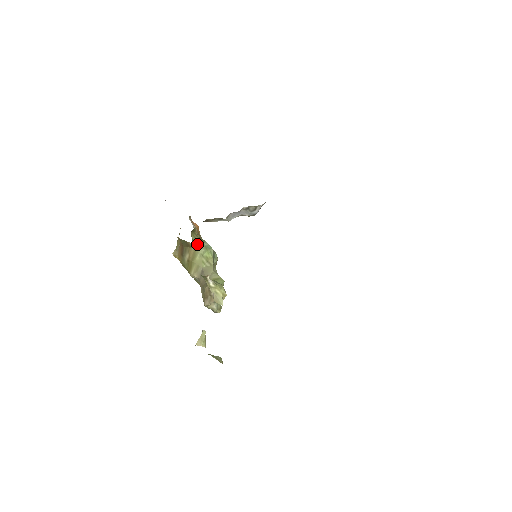
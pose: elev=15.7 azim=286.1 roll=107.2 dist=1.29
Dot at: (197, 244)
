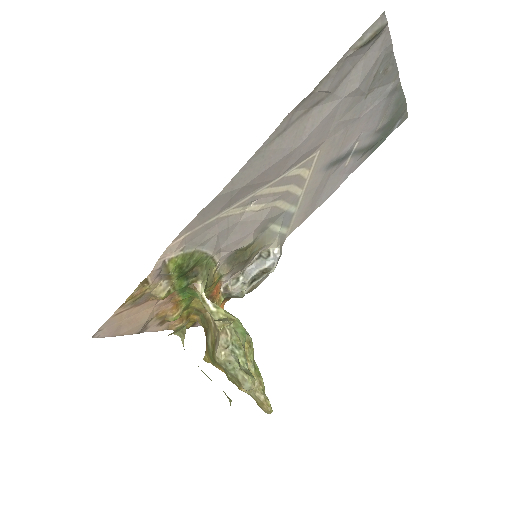
Dot at: occluded
